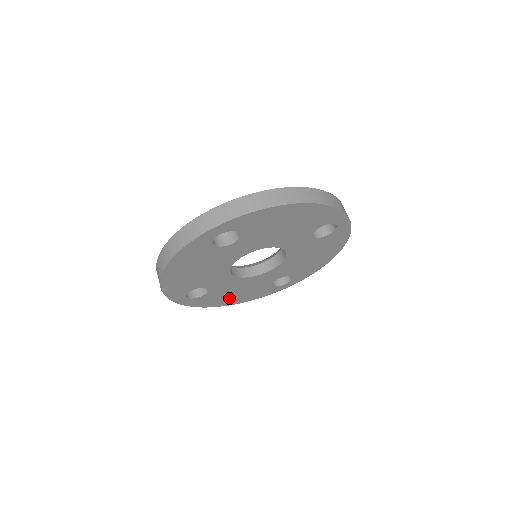
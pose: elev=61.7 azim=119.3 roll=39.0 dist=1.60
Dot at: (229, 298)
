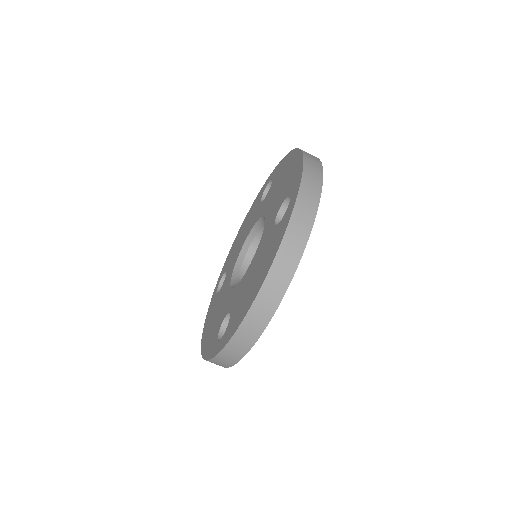
Dot at: occluded
